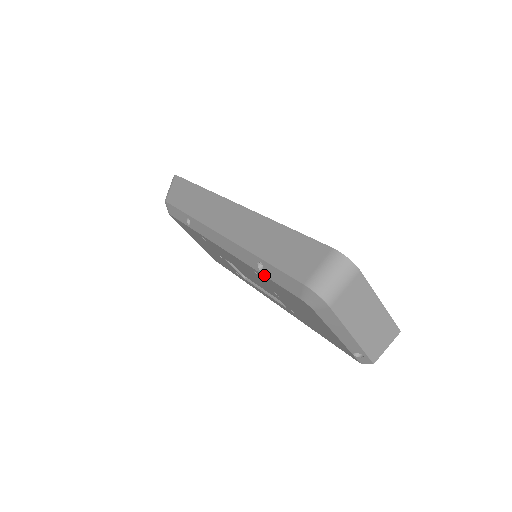
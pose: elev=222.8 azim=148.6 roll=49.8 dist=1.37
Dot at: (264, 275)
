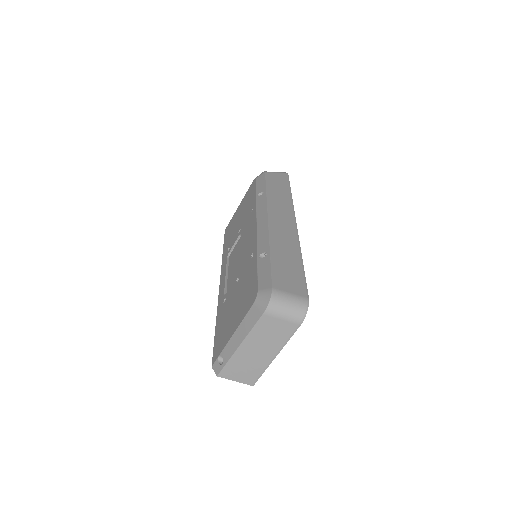
Dot at: (258, 260)
